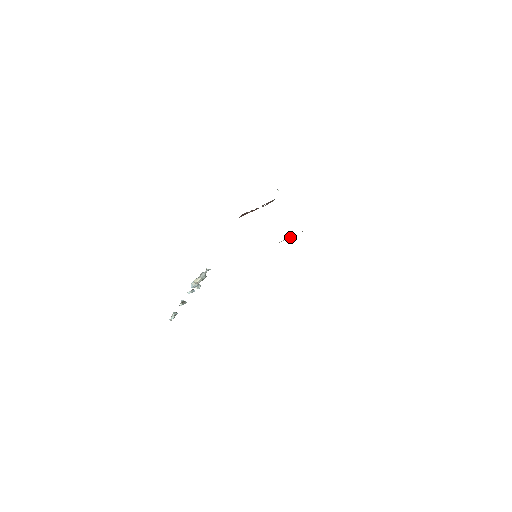
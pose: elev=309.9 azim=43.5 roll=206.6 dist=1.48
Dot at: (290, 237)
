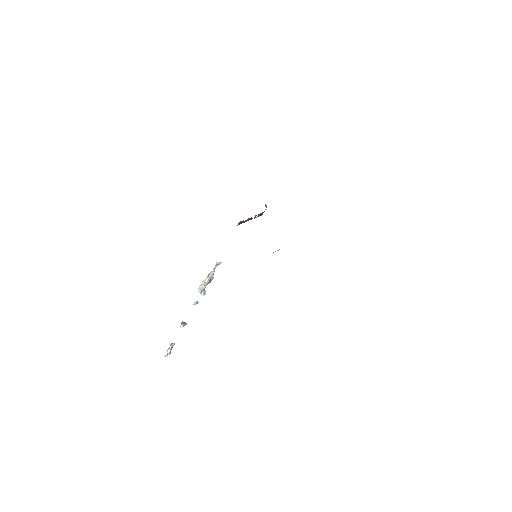
Dot at: occluded
